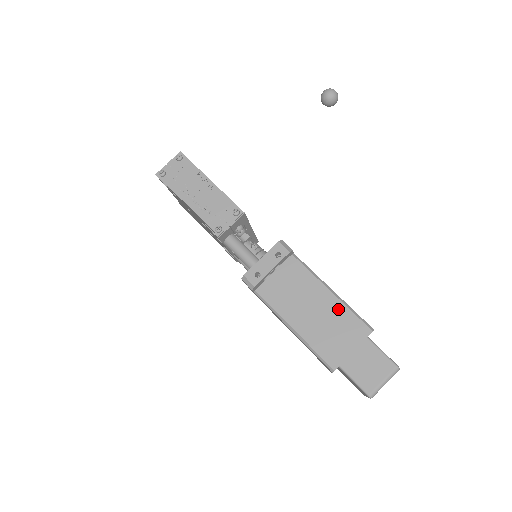
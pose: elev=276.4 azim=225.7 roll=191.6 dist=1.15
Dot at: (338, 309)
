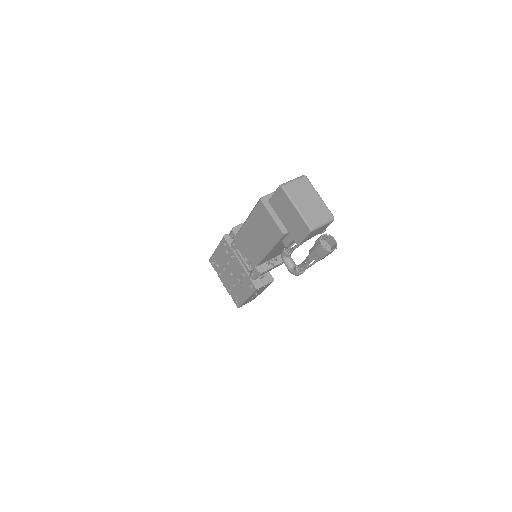
Dot at: occluded
